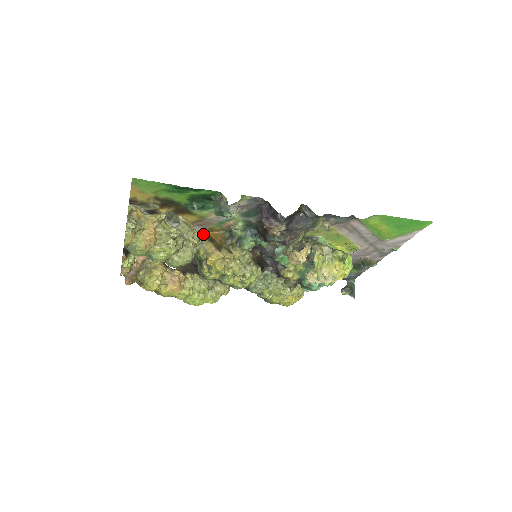
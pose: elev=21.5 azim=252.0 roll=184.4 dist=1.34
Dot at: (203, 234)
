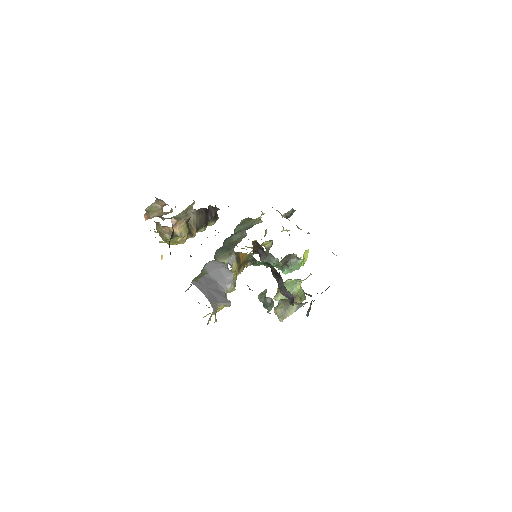
Dot at: (236, 253)
